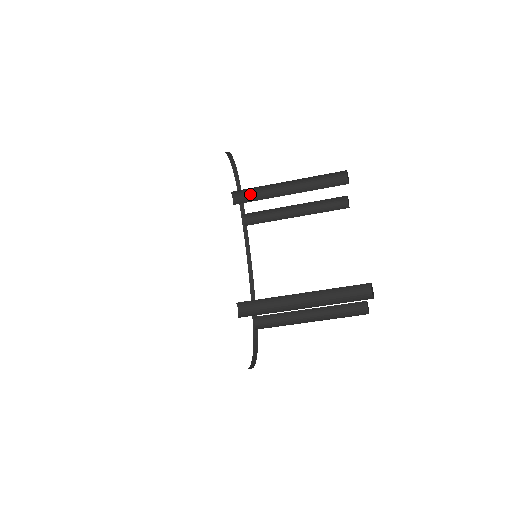
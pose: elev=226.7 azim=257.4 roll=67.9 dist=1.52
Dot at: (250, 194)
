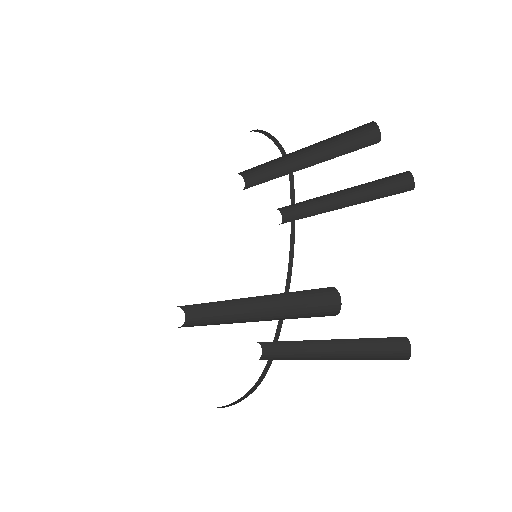
Dot at: (262, 175)
